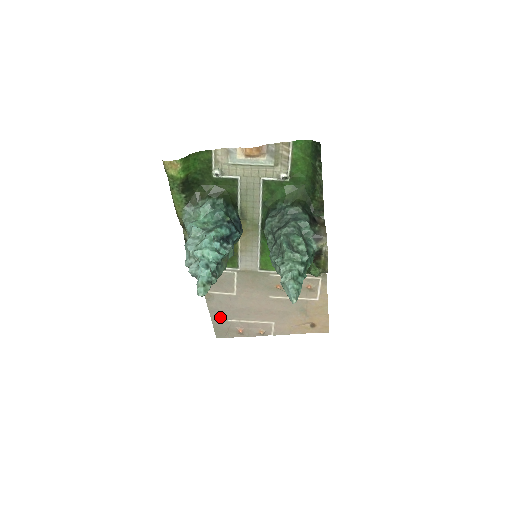
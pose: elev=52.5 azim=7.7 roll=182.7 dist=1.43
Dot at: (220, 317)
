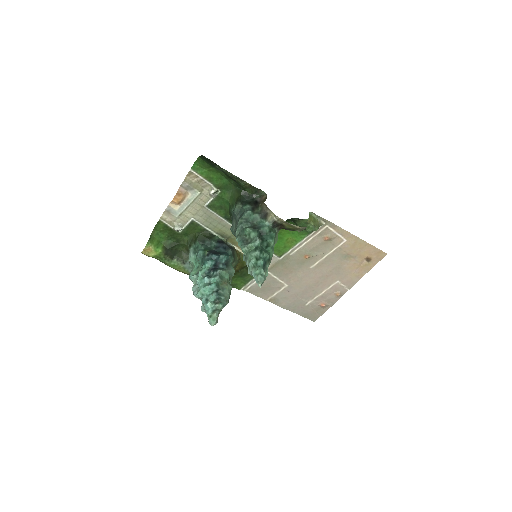
Dot at: (298, 307)
